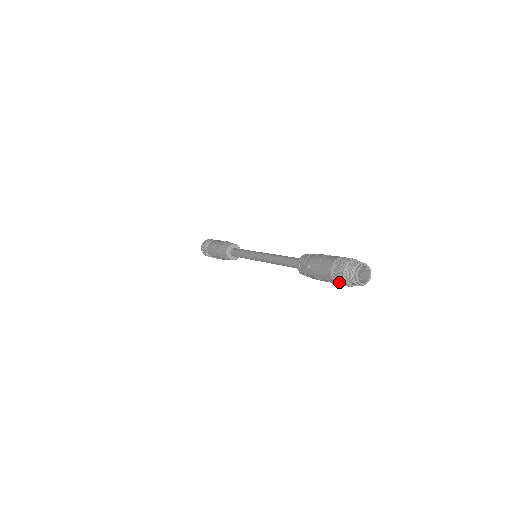
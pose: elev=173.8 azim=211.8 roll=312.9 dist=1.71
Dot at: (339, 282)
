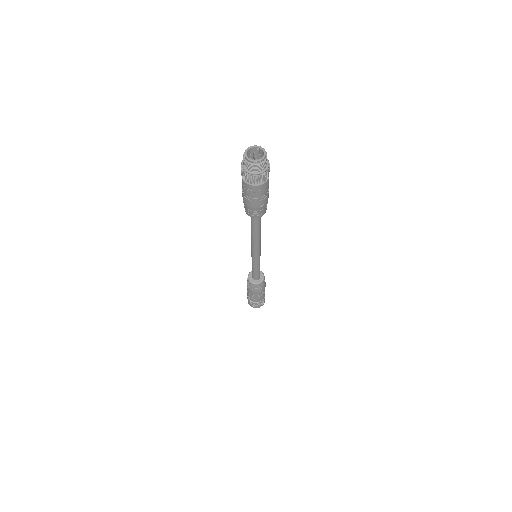
Dot at: (249, 179)
